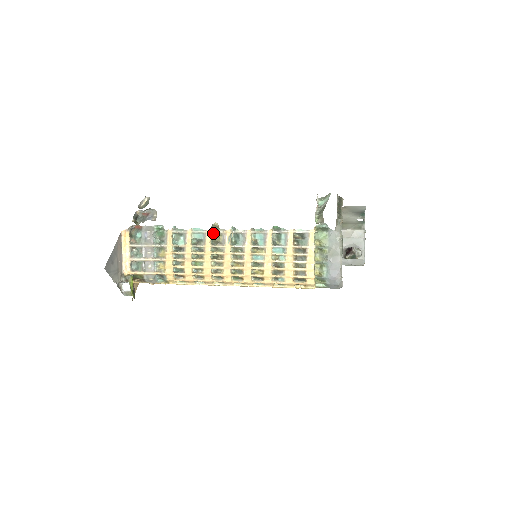
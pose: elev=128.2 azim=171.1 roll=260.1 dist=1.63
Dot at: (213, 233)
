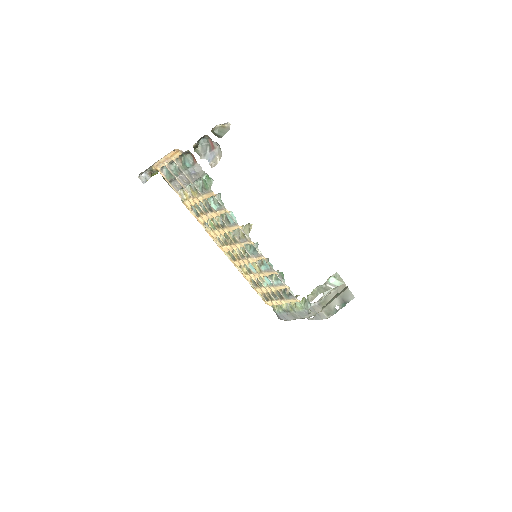
Dot at: (243, 225)
